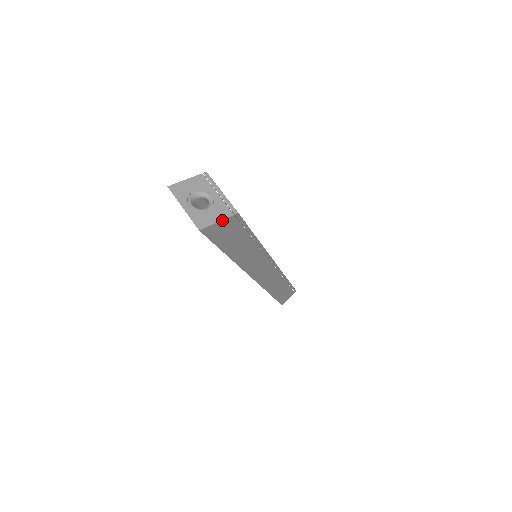
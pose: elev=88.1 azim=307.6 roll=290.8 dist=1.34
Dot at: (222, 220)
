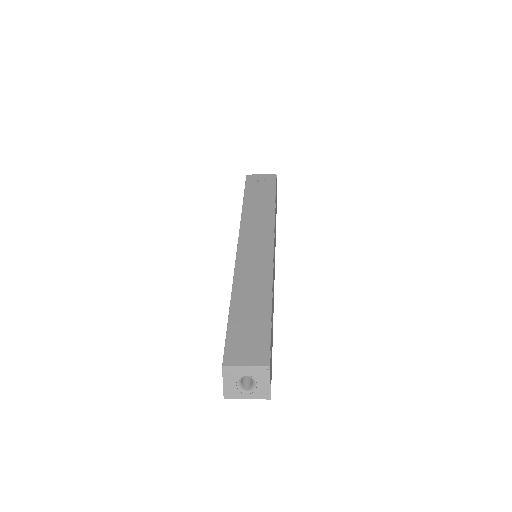
Dot at: (270, 380)
